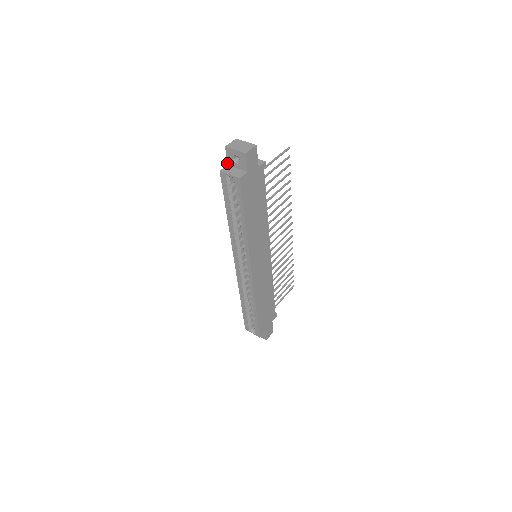
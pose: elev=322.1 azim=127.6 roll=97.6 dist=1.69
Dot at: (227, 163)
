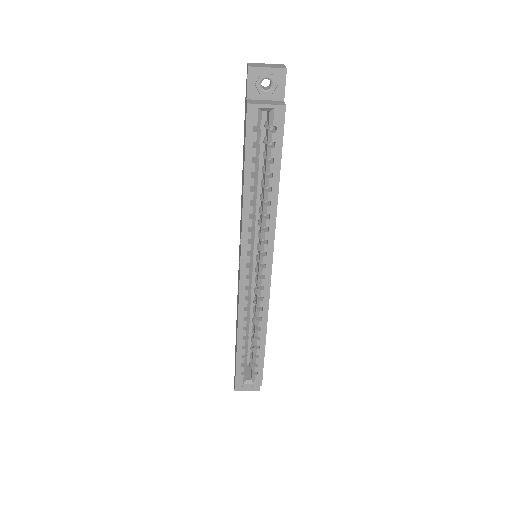
Dot at: (246, 96)
